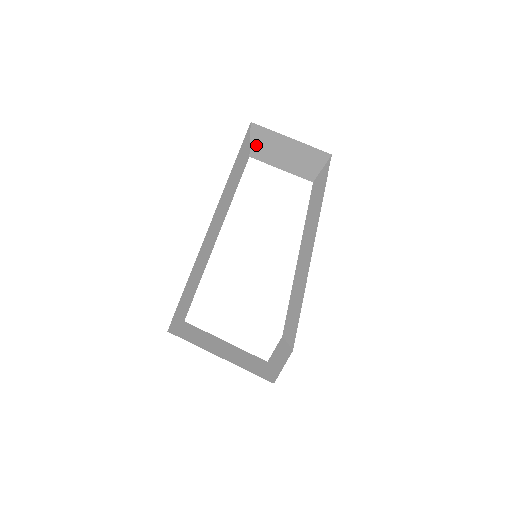
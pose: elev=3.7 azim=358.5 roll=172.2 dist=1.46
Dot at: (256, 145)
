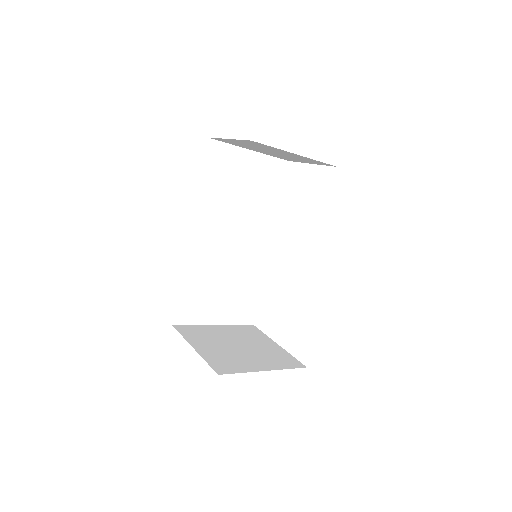
Dot at: (258, 151)
